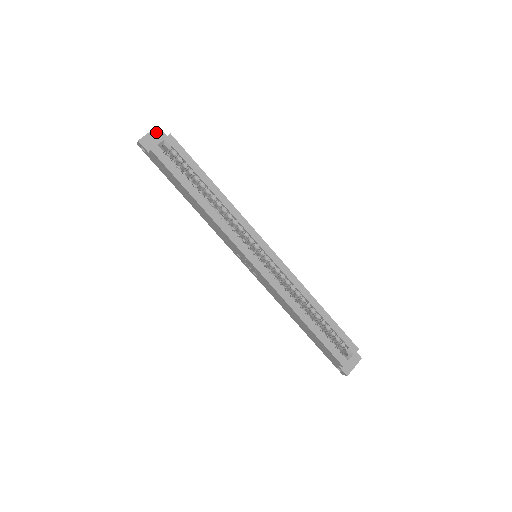
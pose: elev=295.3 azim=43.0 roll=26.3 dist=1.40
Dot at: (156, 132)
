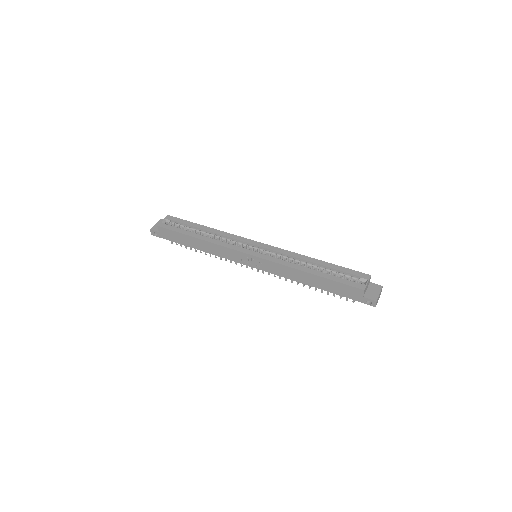
Dot at: occluded
